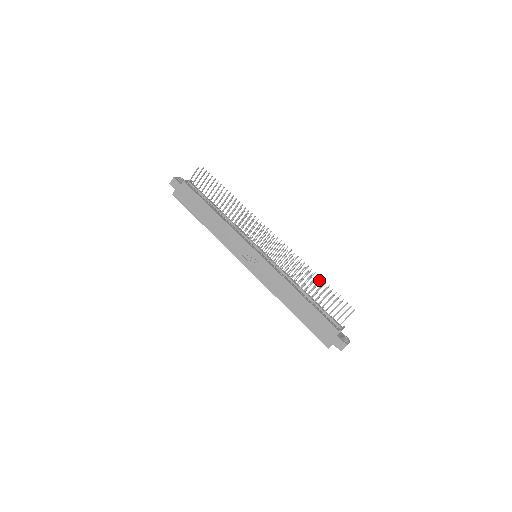
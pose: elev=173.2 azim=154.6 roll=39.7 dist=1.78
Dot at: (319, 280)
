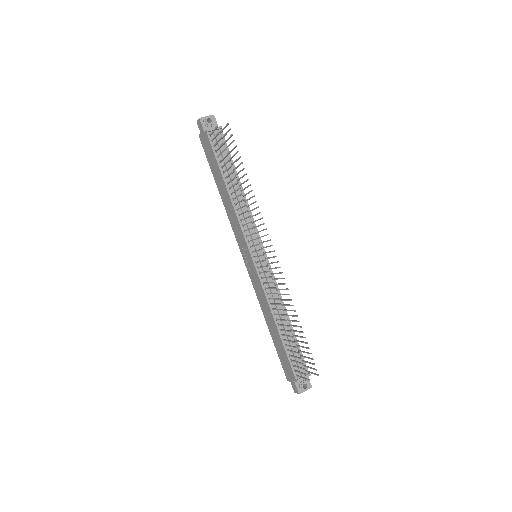
Dot at: (291, 331)
